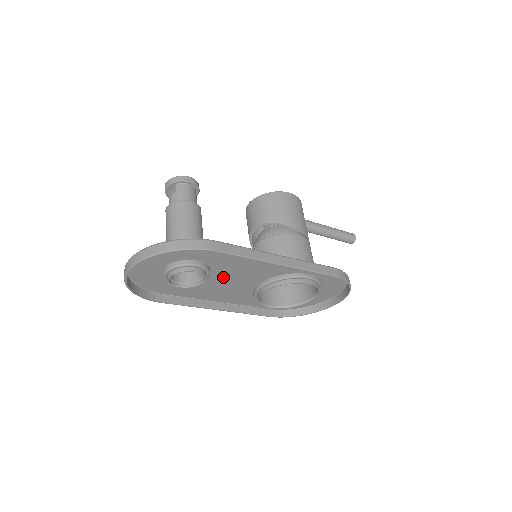
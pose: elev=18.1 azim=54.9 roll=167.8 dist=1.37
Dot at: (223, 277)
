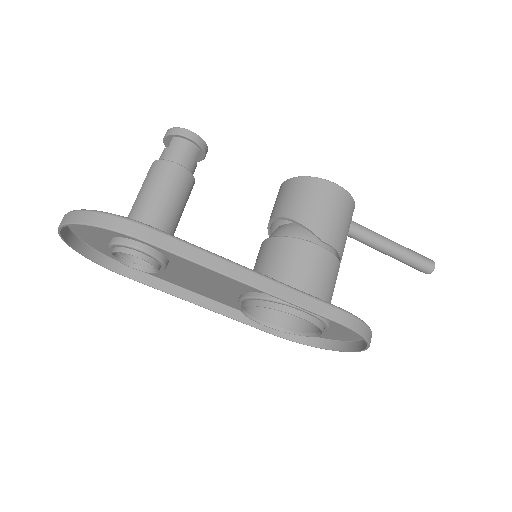
Dot at: (191, 272)
